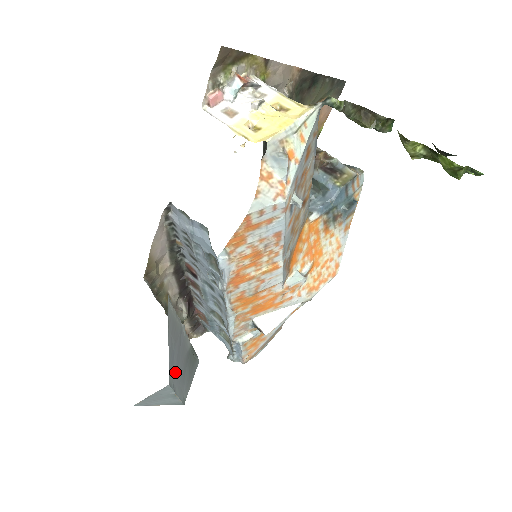
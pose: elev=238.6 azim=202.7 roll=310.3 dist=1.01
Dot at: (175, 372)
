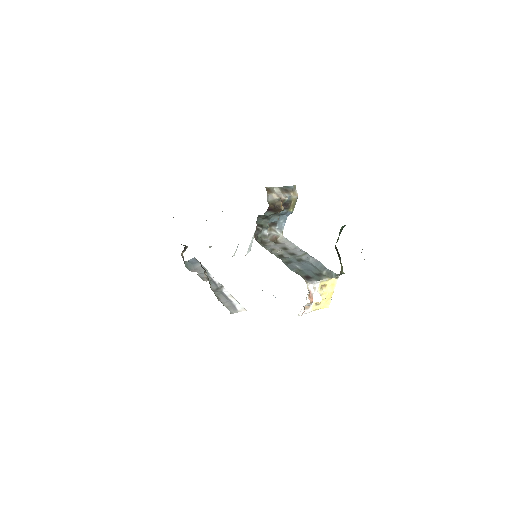
Dot at: occluded
